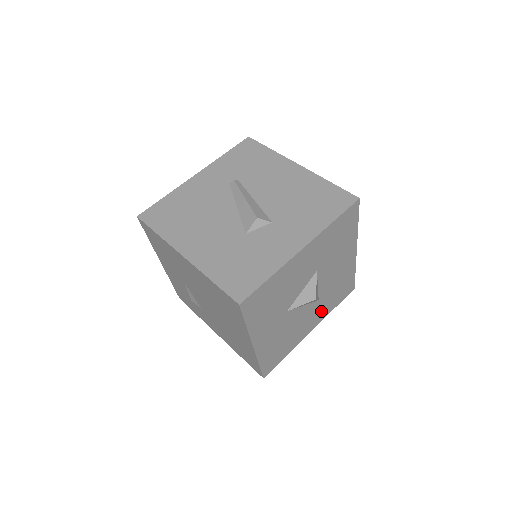
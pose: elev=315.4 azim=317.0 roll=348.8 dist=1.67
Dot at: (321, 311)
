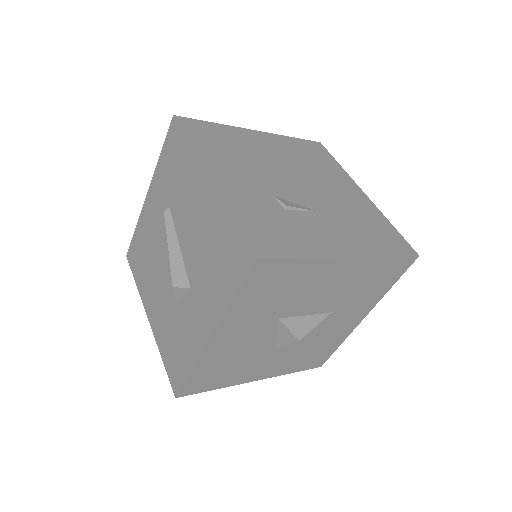
Dot at: (358, 306)
